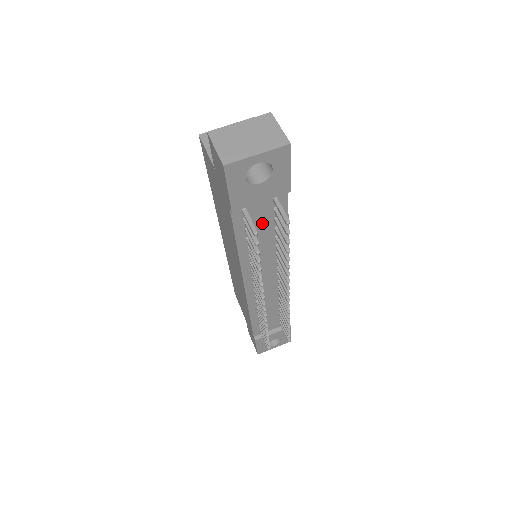
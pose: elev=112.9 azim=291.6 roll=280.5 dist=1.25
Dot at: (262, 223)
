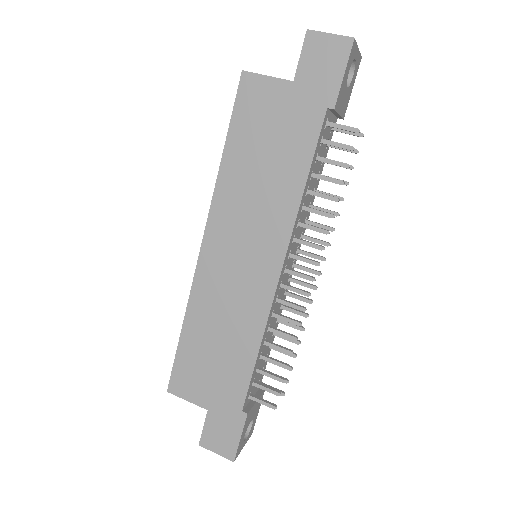
Dot at: occluded
